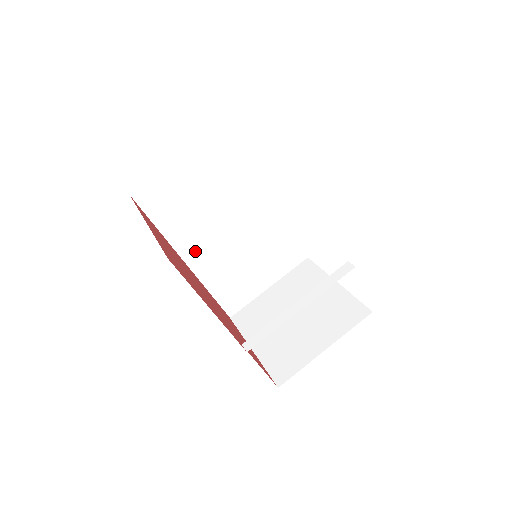
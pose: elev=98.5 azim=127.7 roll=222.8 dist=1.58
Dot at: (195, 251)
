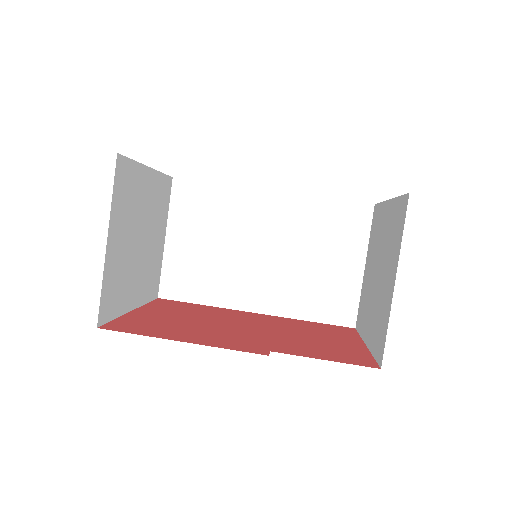
Dot at: (251, 296)
